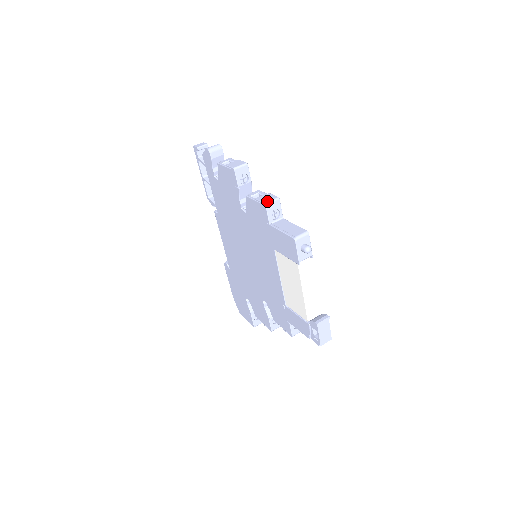
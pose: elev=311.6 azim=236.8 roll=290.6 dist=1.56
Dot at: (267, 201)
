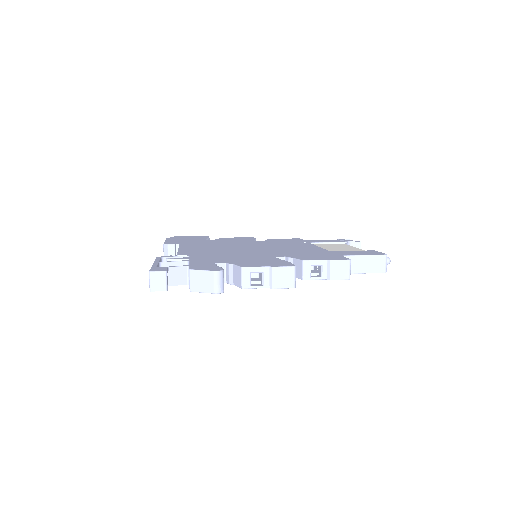
Dot at: (348, 275)
